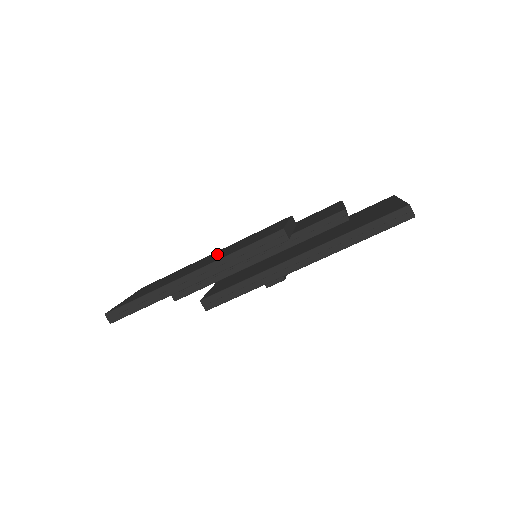
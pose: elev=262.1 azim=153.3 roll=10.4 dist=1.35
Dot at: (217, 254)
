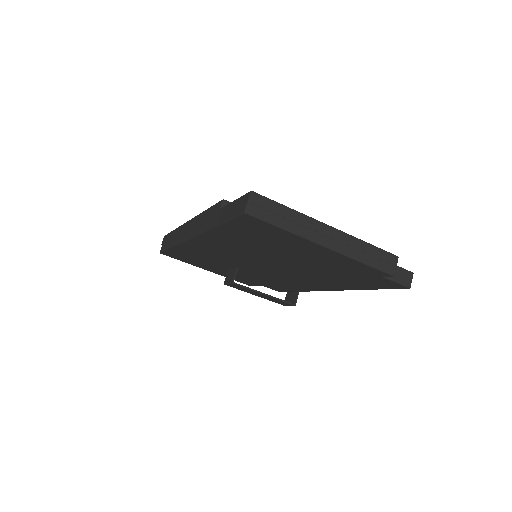
Dot at: occluded
